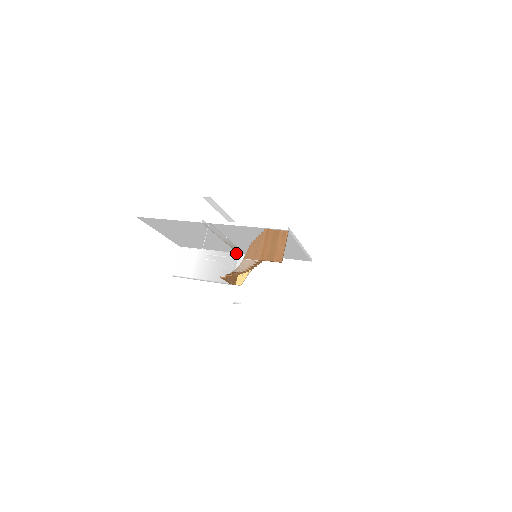
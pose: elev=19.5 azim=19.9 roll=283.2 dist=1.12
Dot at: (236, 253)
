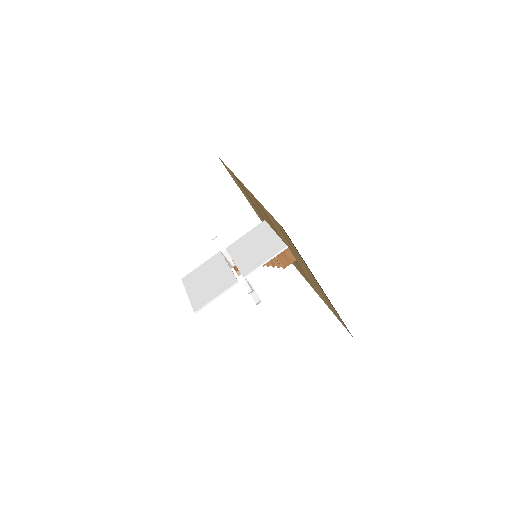
Dot at: occluded
